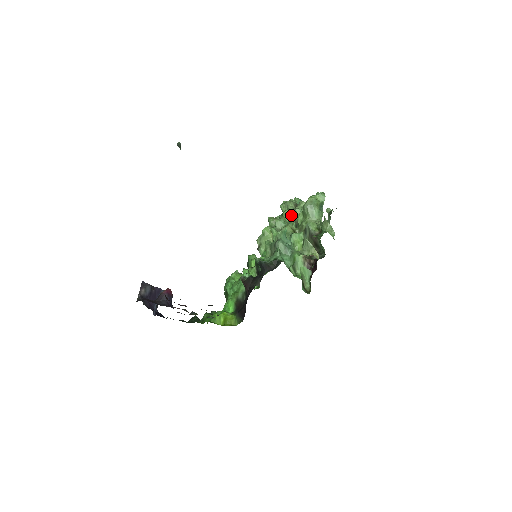
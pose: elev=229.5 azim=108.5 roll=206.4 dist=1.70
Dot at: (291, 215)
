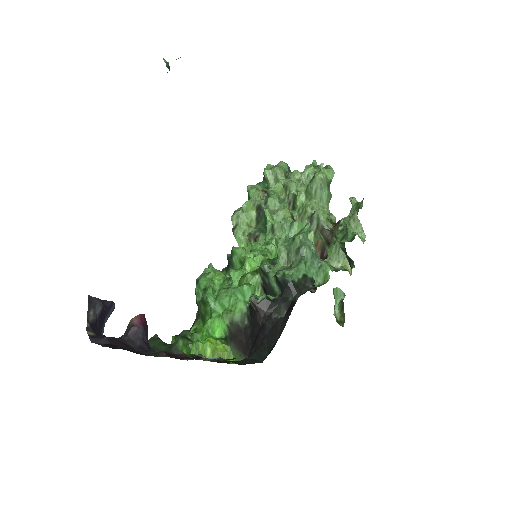
Dot at: (284, 189)
